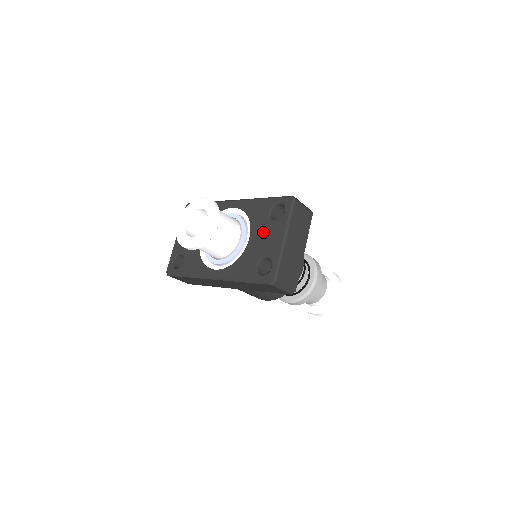
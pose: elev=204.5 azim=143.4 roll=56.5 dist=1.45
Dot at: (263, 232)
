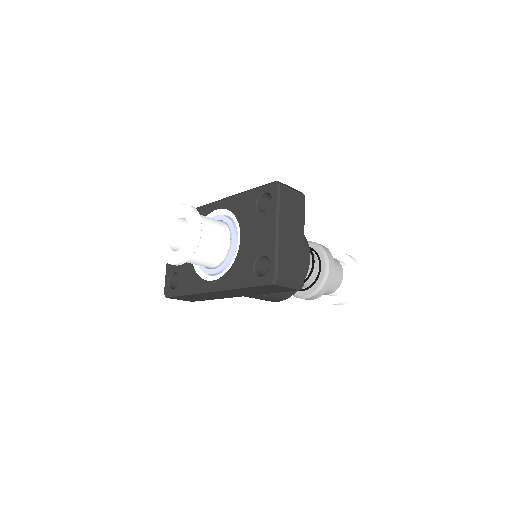
Dot at: (253, 228)
